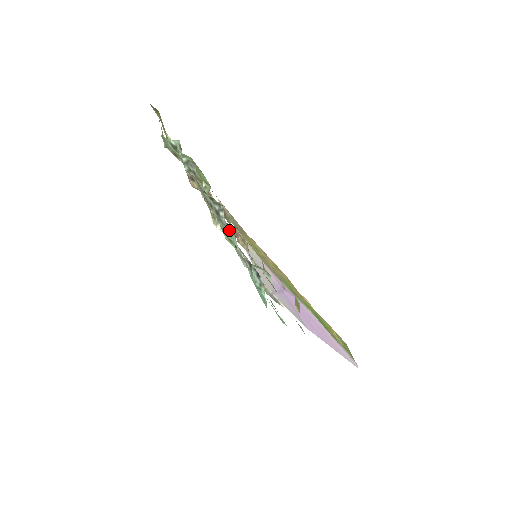
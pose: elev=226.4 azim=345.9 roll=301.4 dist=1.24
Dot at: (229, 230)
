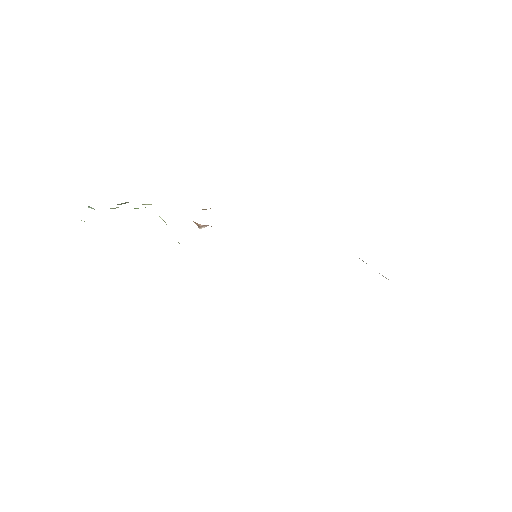
Dot at: occluded
